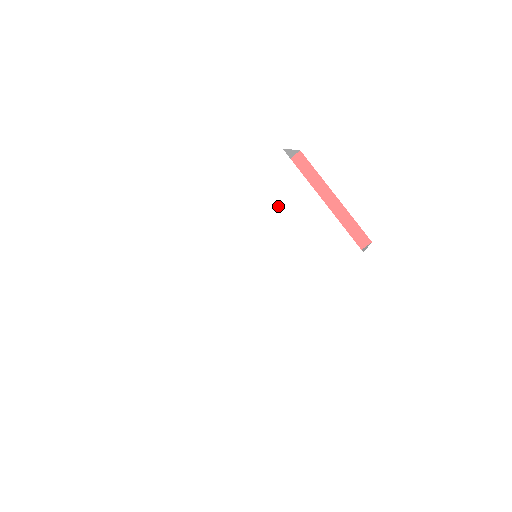
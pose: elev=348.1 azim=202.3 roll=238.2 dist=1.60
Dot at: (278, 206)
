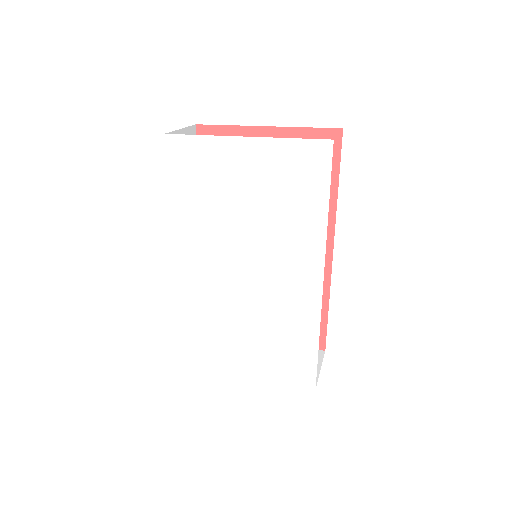
Dot at: (216, 188)
